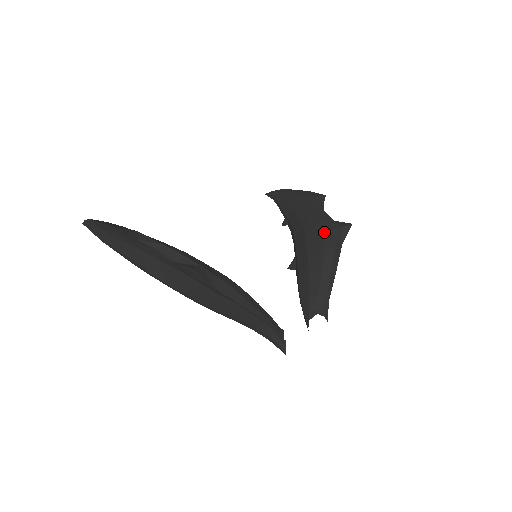
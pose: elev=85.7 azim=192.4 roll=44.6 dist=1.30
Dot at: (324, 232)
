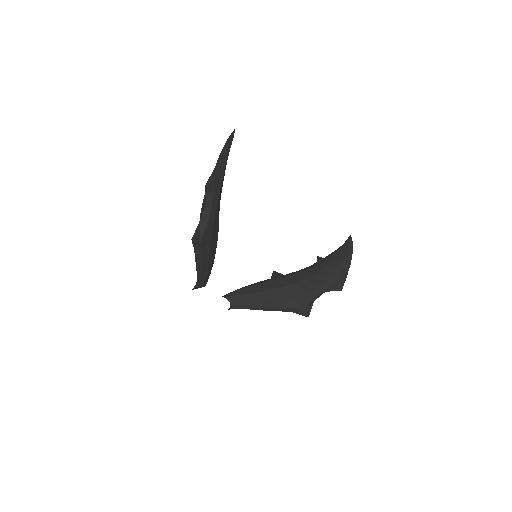
Dot at: (296, 298)
